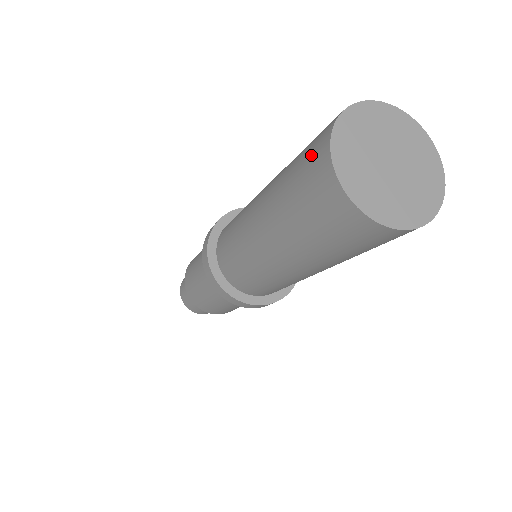
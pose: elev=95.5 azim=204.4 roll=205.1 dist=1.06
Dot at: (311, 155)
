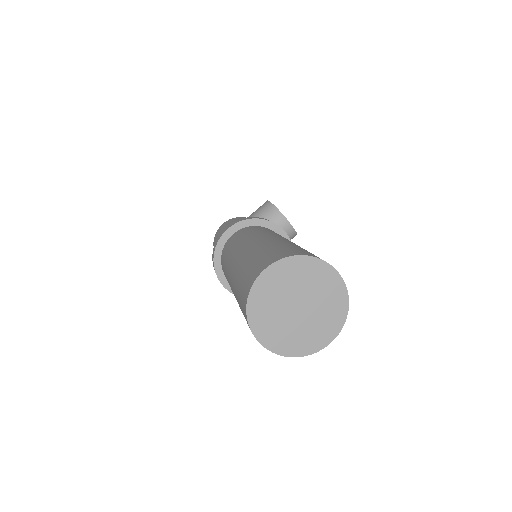
Dot at: (242, 305)
